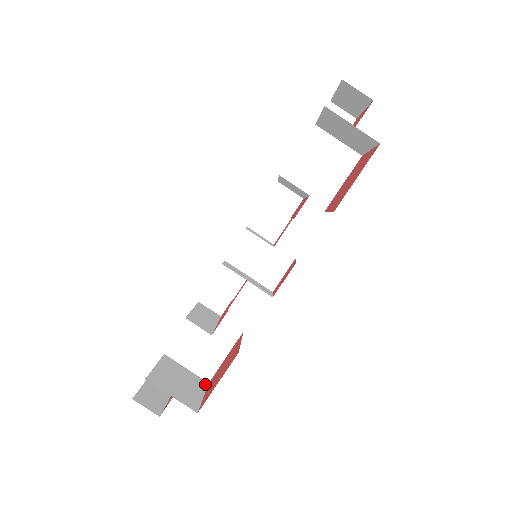
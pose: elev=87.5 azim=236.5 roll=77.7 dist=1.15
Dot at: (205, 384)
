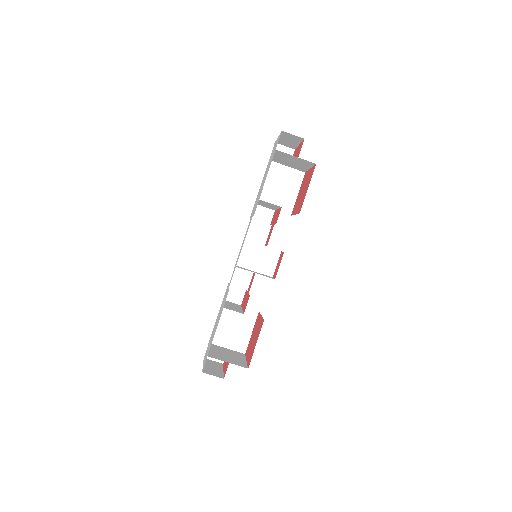
Dot at: (243, 355)
